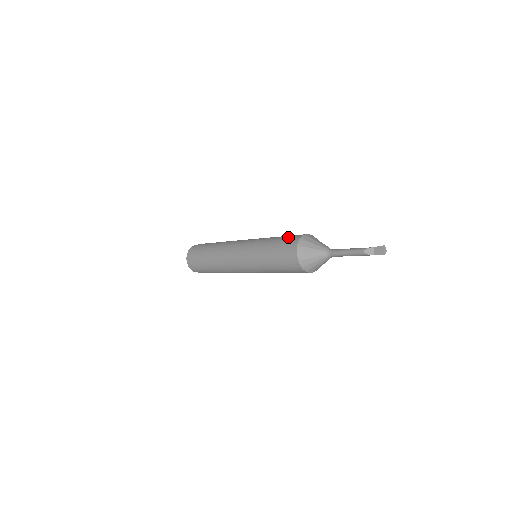
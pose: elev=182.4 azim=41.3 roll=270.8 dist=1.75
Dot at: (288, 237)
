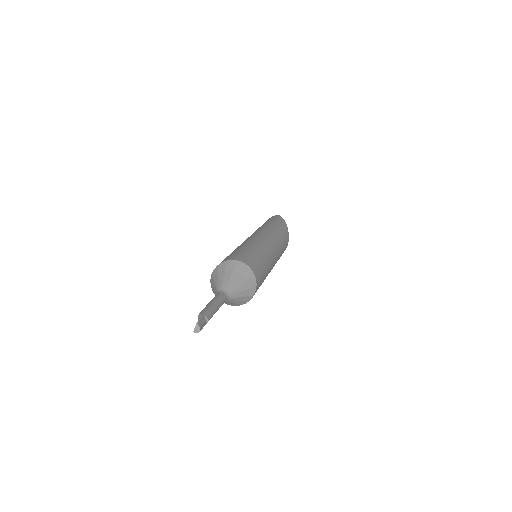
Dot at: (237, 253)
